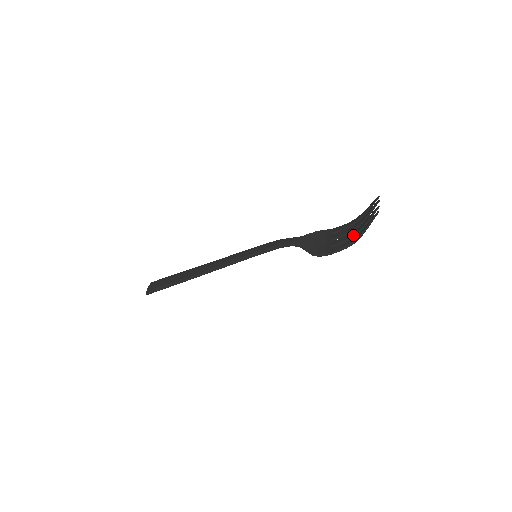
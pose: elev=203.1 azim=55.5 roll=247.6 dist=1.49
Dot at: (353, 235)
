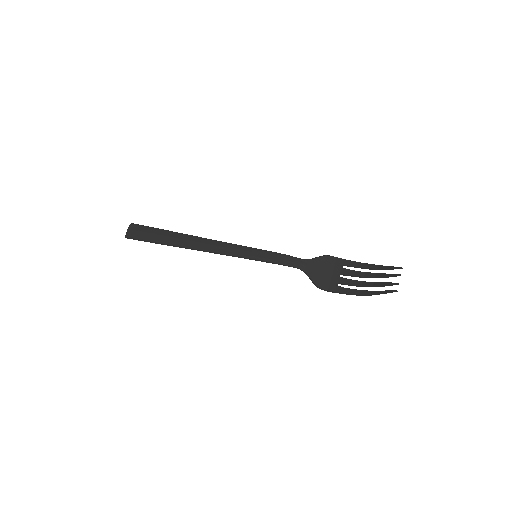
Dot at: (362, 286)
